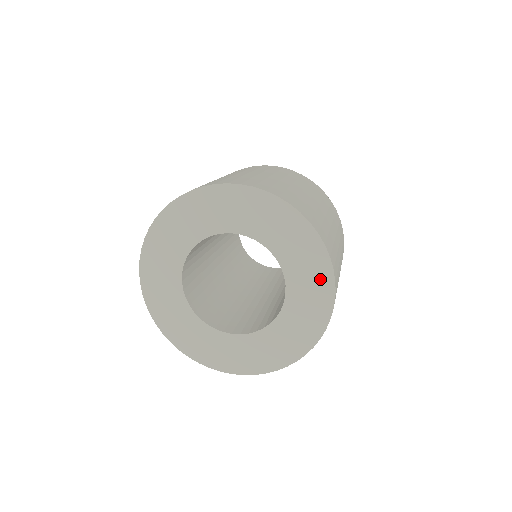
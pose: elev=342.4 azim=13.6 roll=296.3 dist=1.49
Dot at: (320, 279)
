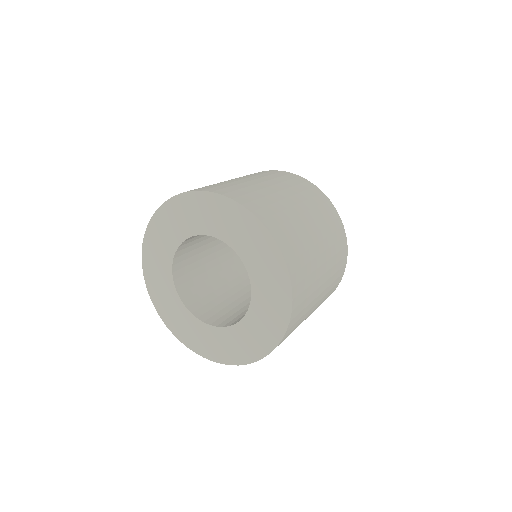
Dot at: (234, 215)
